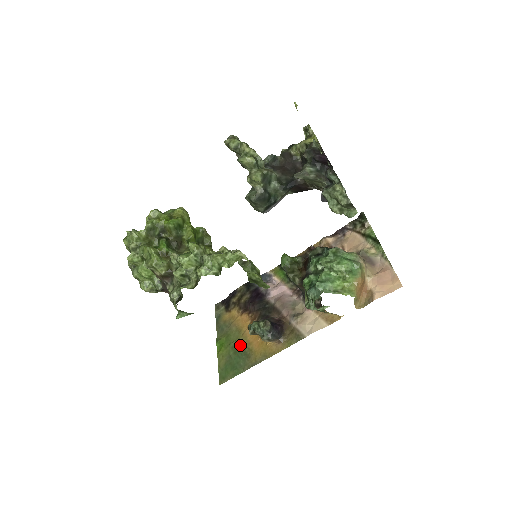
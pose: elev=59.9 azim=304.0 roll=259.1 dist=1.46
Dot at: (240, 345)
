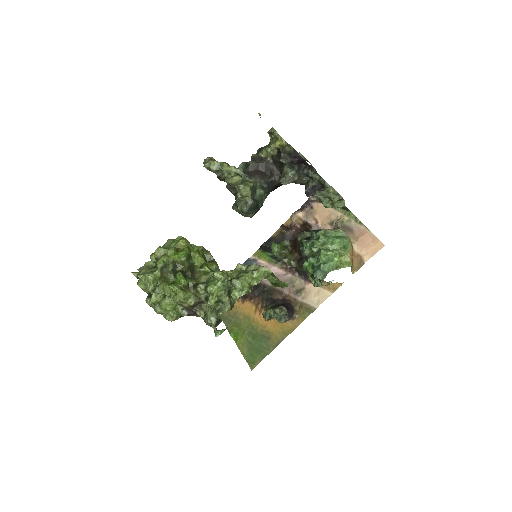
Dot at: (255, 330)
